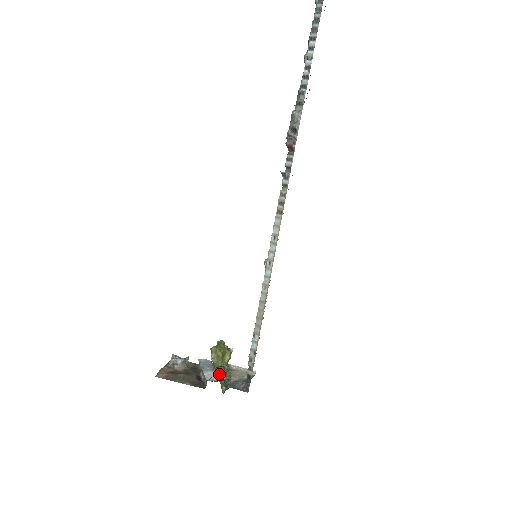
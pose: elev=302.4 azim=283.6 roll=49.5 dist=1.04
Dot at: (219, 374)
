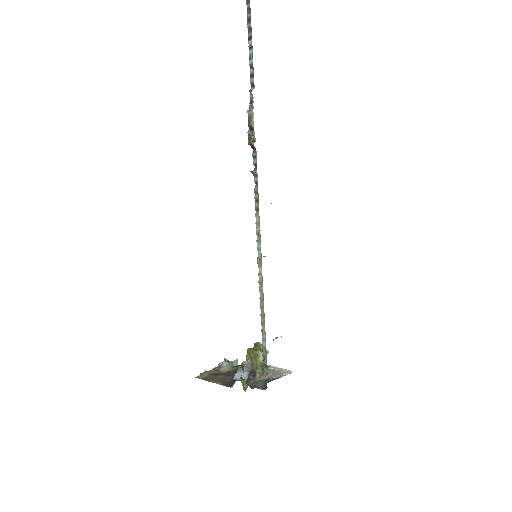
Dot at: (250, 374)
